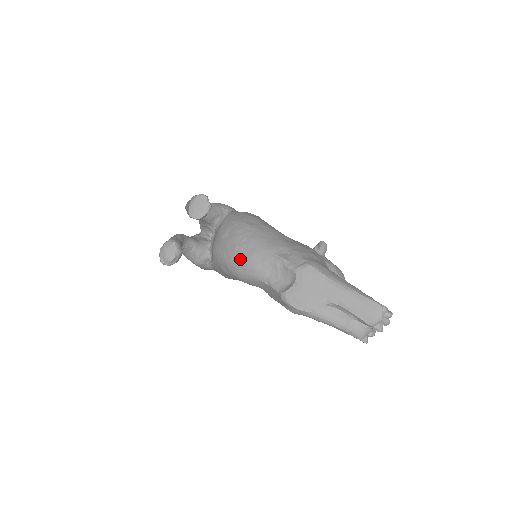
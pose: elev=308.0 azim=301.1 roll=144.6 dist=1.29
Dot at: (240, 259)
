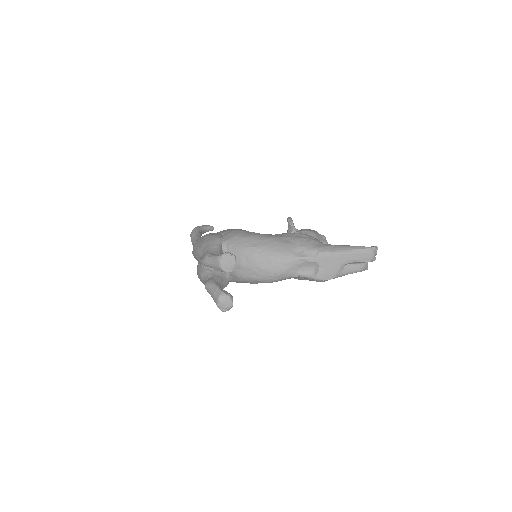
Dot at: (271, 273)
